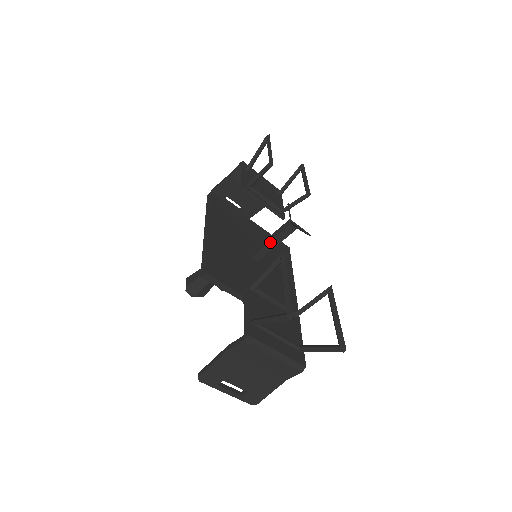
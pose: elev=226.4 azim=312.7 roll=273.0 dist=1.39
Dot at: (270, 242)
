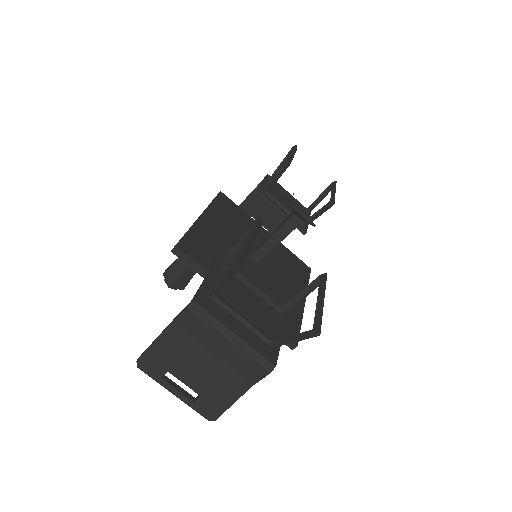
Dot at: (271, 237)
